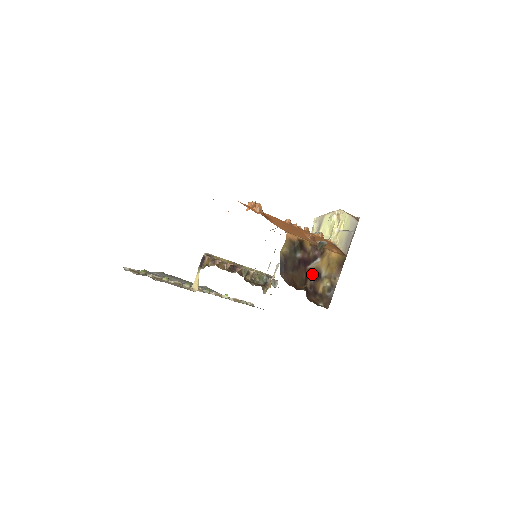
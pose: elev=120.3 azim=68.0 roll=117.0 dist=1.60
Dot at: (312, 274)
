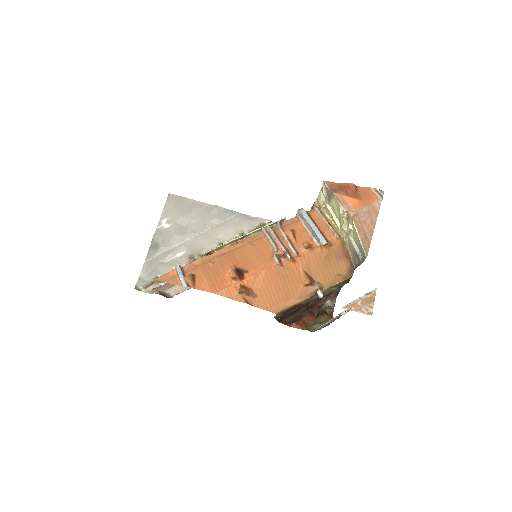
Dot at: occluded
